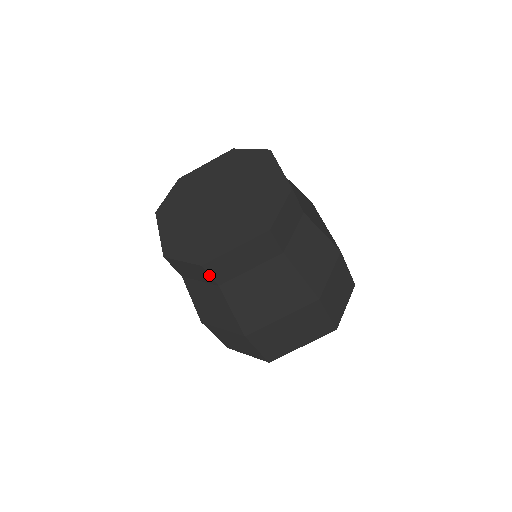
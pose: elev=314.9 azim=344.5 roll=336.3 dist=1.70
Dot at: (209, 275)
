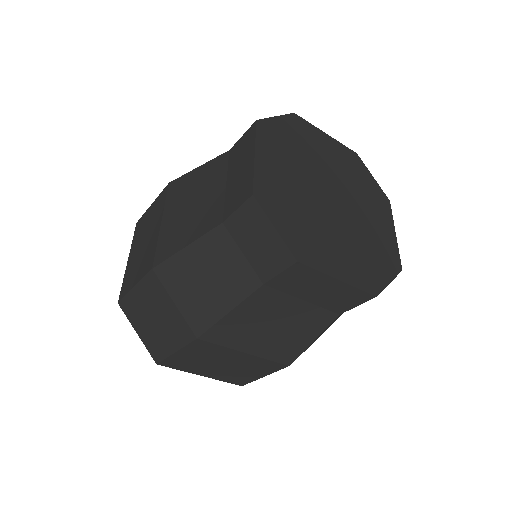
Dot at: (281, 271)
